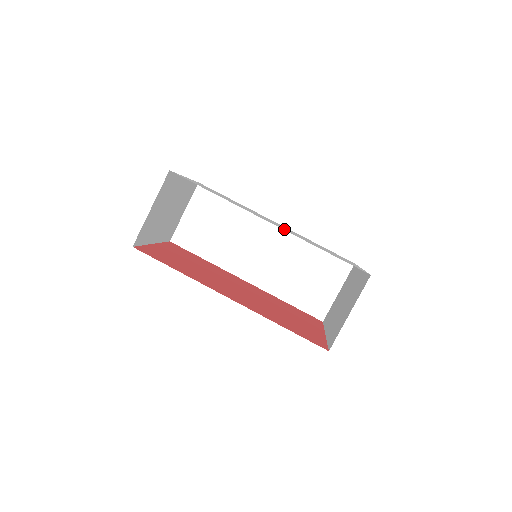
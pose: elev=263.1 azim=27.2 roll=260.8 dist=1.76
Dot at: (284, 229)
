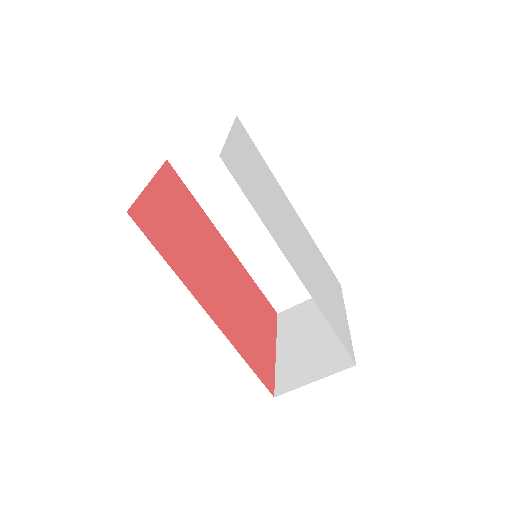
Dot at: (305, 274)
